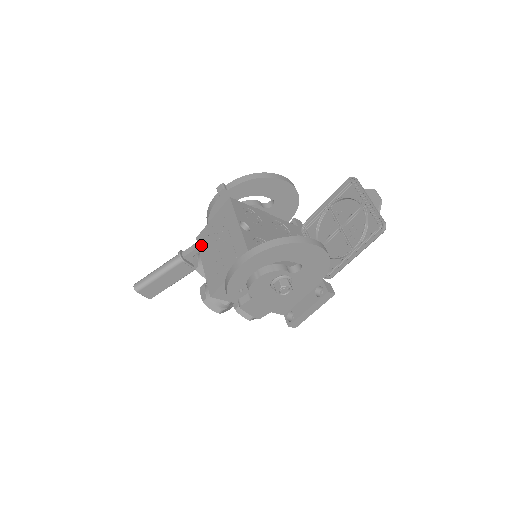
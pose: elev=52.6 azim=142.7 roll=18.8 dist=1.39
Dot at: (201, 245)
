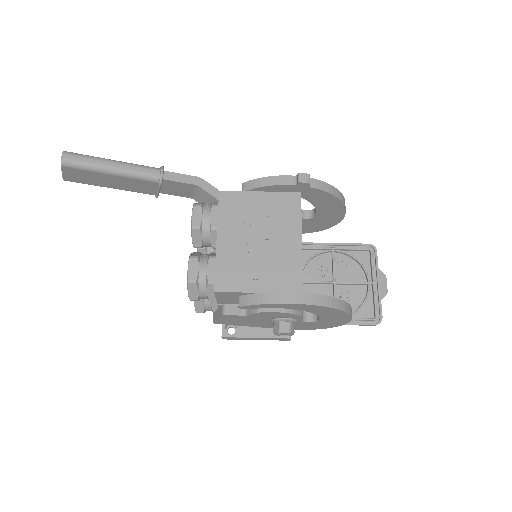
Dot at: (225, 209)
